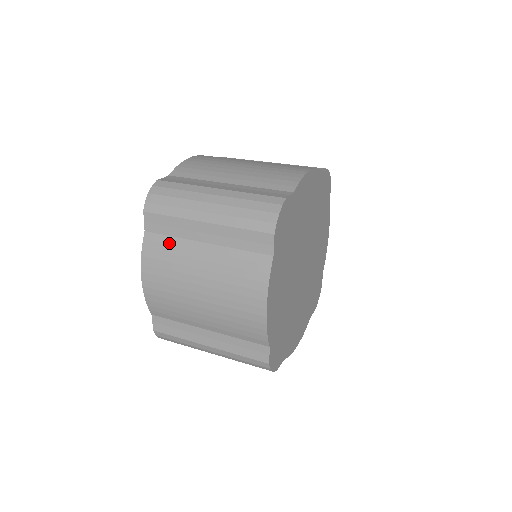
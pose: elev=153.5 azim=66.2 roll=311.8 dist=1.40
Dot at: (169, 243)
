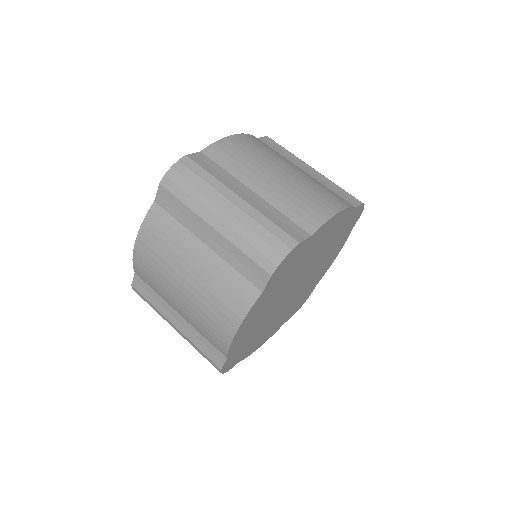
Dot at: (172, 226)
